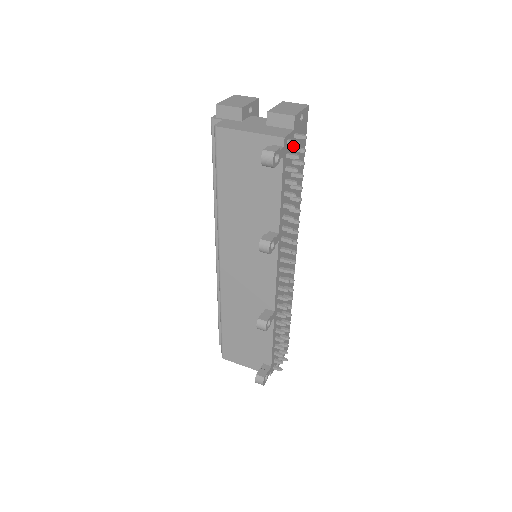
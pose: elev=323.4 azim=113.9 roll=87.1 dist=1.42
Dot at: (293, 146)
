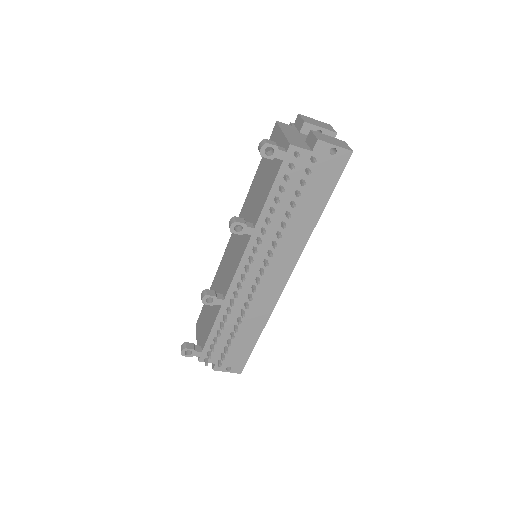
Dot at: (307, 167)
